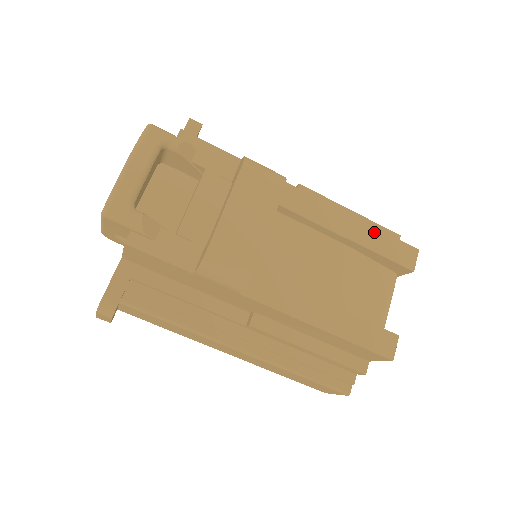
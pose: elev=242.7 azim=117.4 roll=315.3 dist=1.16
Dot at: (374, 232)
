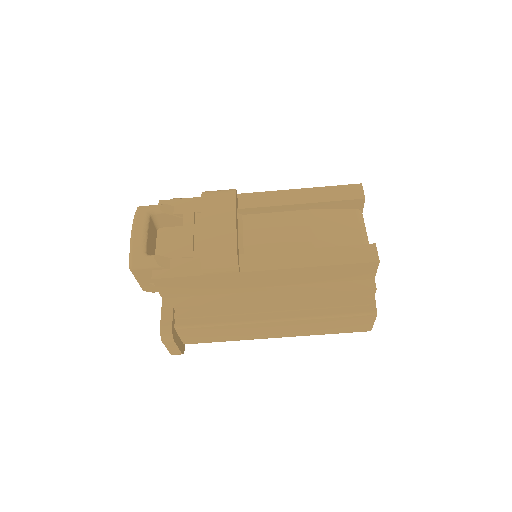
Dot at: (320, 190)
